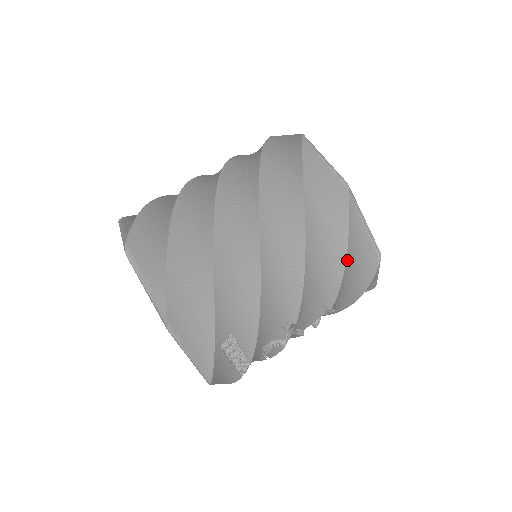
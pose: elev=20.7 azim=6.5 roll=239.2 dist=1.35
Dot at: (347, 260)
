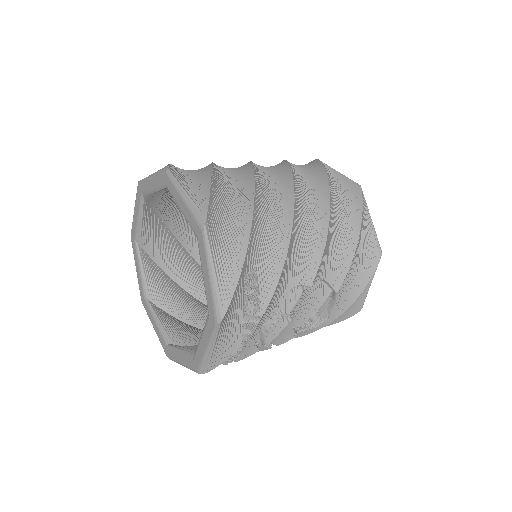
Dot at: (358, 241)
